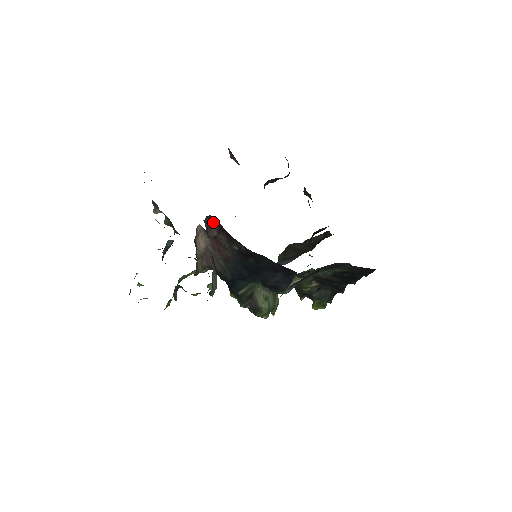
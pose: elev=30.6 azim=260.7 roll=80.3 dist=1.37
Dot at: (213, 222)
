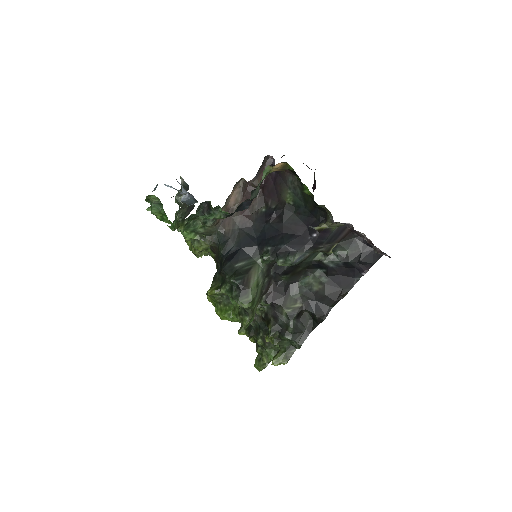
Dot at: occluded
